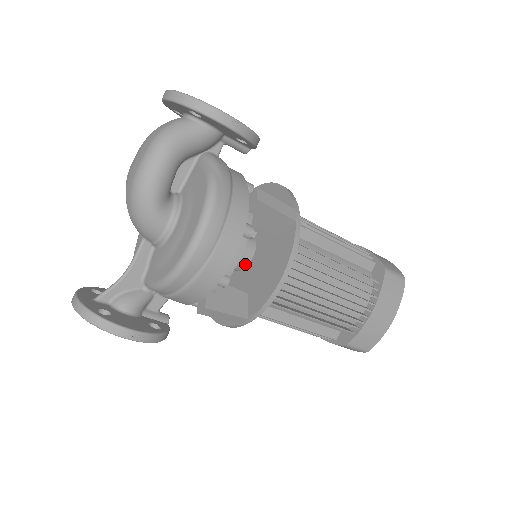
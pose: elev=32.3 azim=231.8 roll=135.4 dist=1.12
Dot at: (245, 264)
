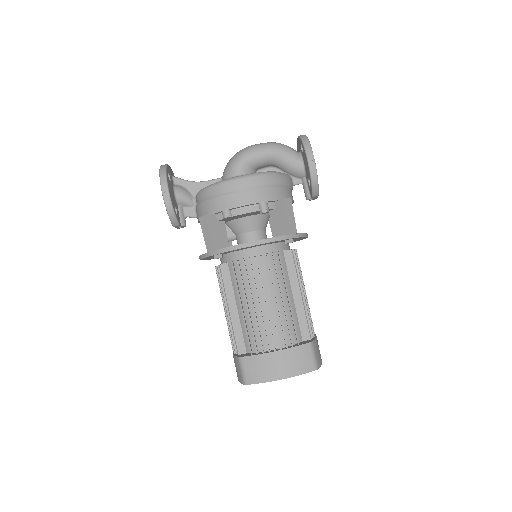
Dot at: (246, 242)
